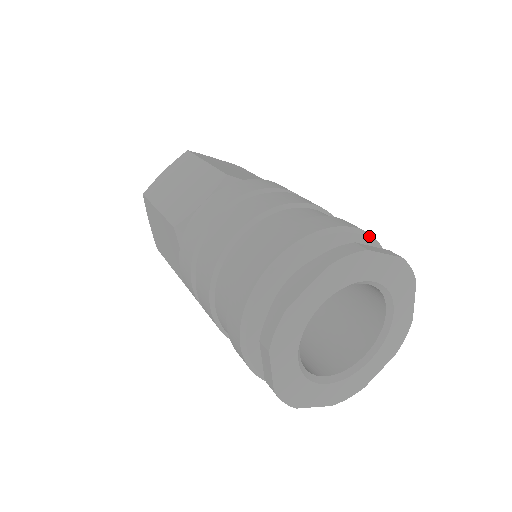
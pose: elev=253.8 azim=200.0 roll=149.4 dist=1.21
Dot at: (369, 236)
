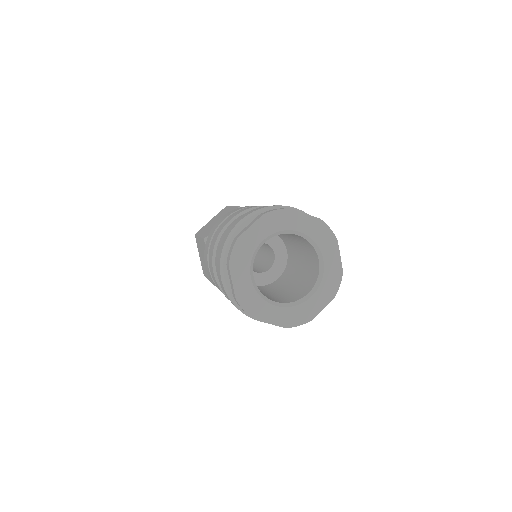
Dot at: (251, 215)
